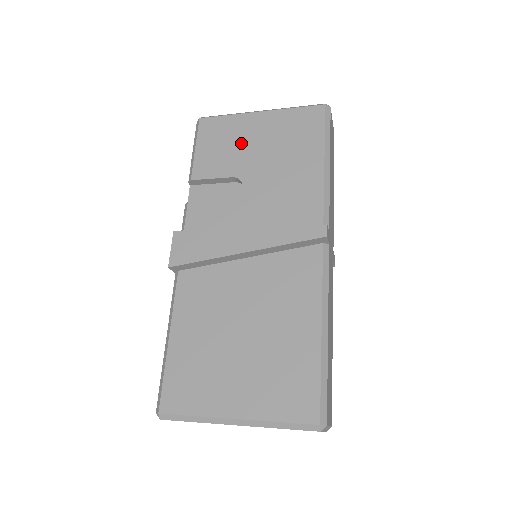
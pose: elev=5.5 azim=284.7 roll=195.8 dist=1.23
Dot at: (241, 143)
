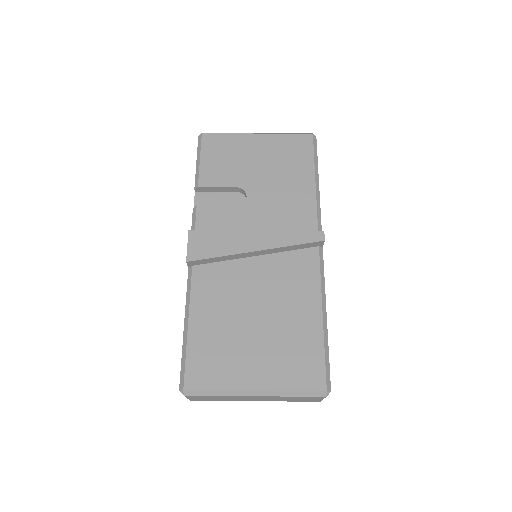
Dot at: (242, 159)
